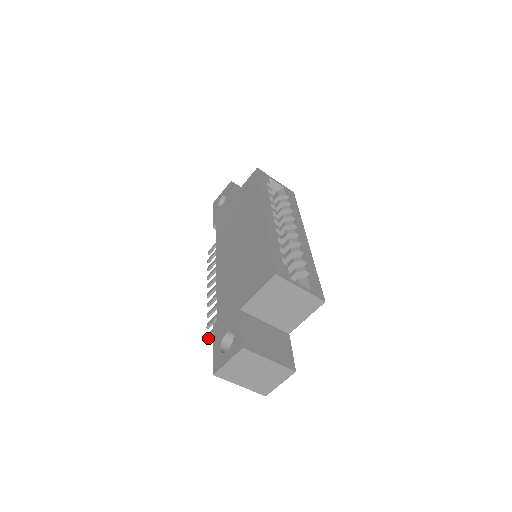
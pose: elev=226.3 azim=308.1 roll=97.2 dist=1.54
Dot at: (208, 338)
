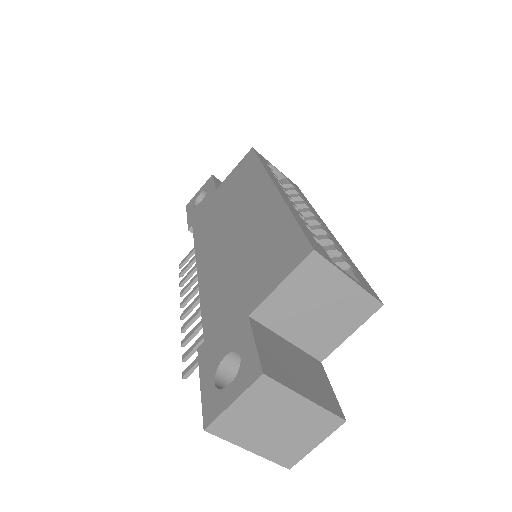
Dot at: (185, 375)
